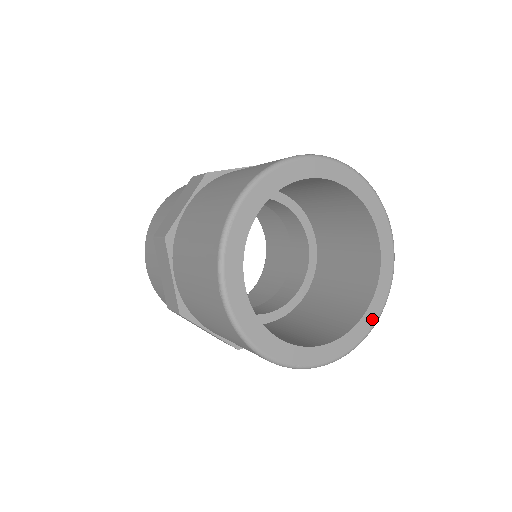
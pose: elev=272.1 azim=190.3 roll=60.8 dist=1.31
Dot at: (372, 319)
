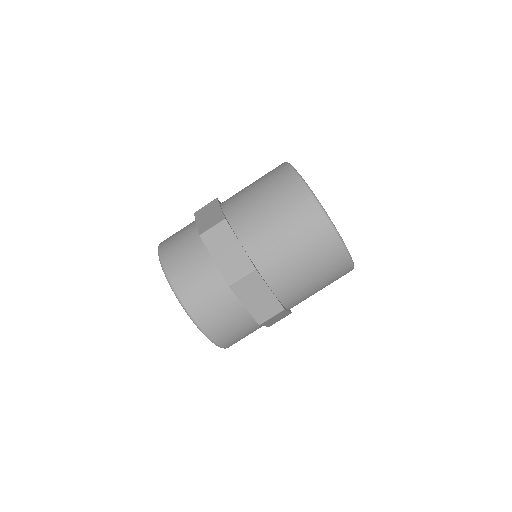
Dot at: occluded
